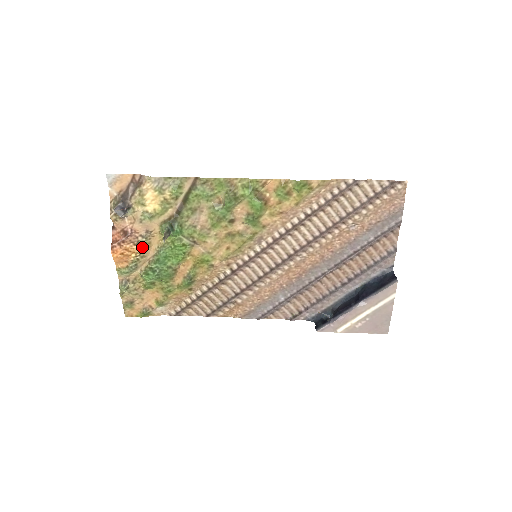
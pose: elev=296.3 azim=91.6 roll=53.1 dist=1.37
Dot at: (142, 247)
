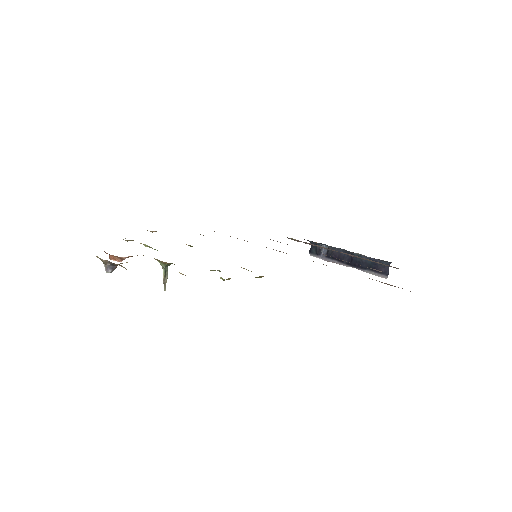
Dot at: occluded
